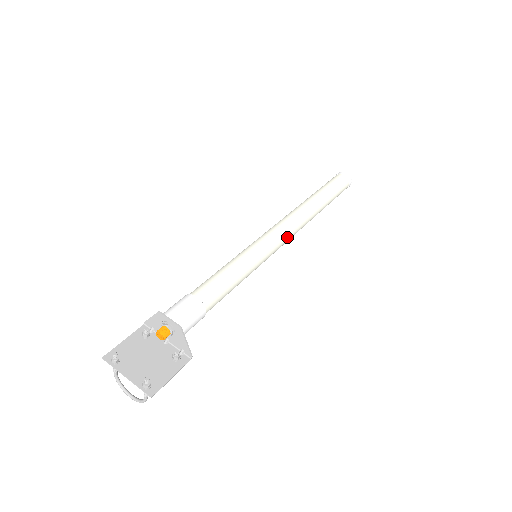
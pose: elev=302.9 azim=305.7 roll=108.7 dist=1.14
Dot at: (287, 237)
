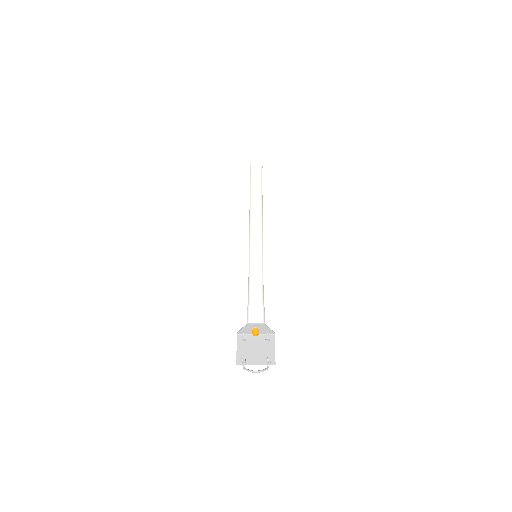
Dot at: (262, 233)
